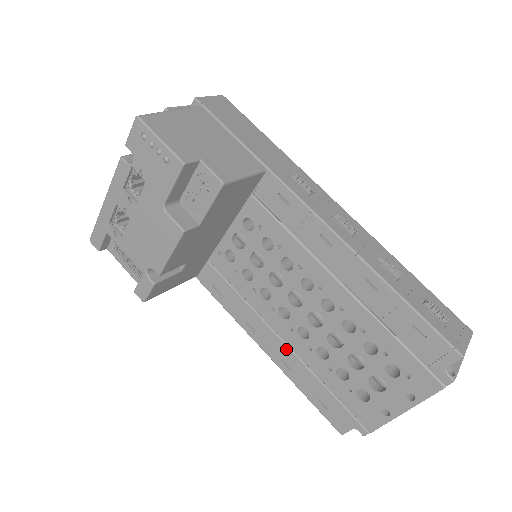
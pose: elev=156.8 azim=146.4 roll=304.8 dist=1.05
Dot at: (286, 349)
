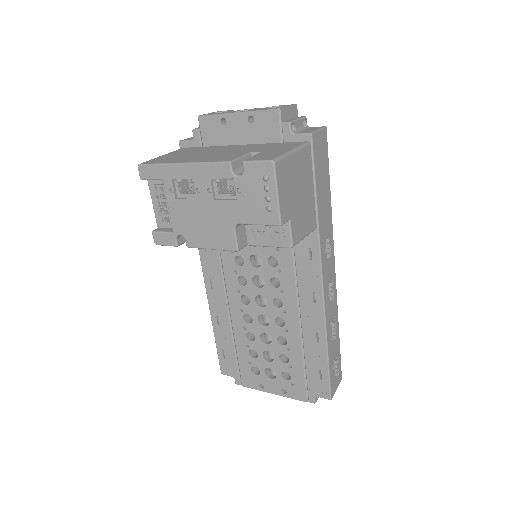
Dot at: (227, 315)
